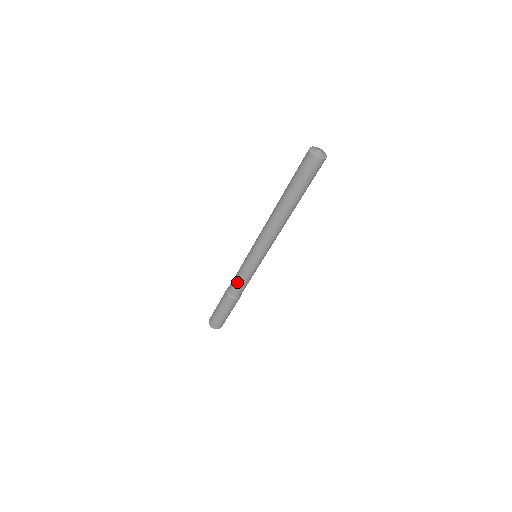
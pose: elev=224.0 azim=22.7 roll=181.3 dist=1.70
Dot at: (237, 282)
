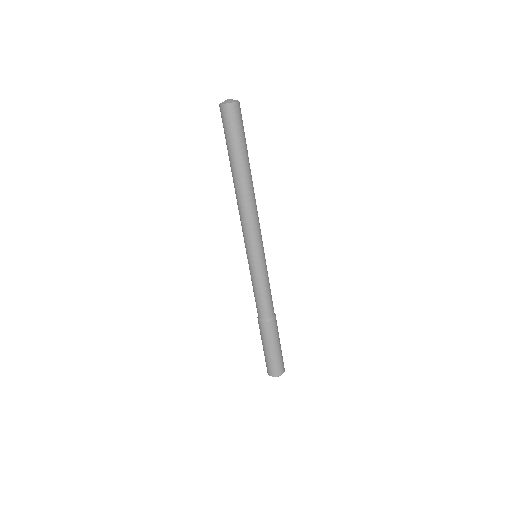
Dot at: (254, 296)
